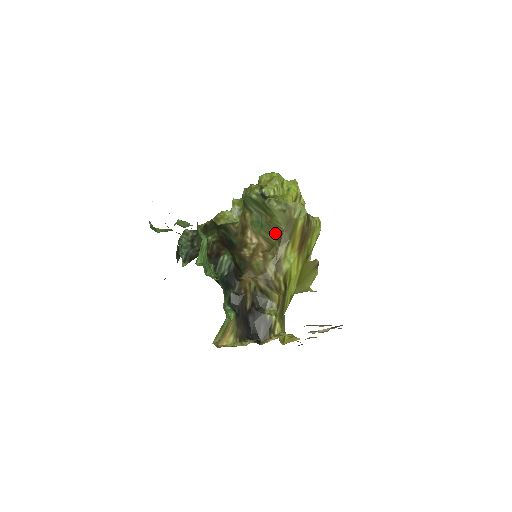
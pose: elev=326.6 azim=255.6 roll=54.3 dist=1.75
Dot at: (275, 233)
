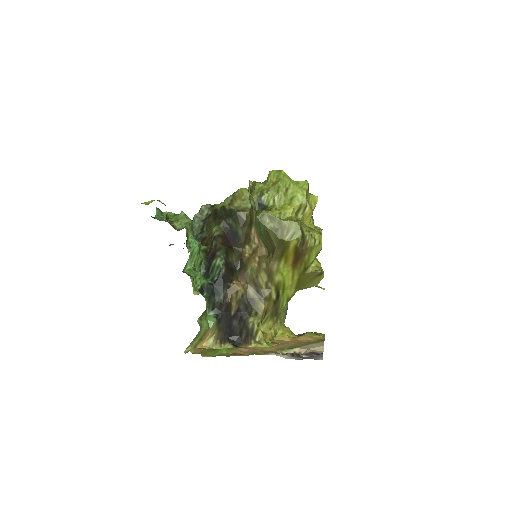
Dot at: (270, 244)
